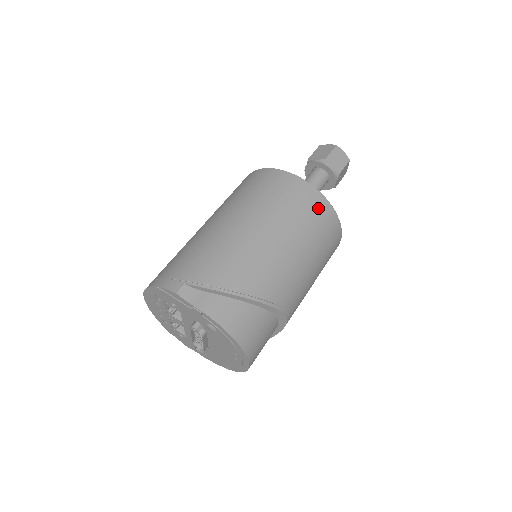
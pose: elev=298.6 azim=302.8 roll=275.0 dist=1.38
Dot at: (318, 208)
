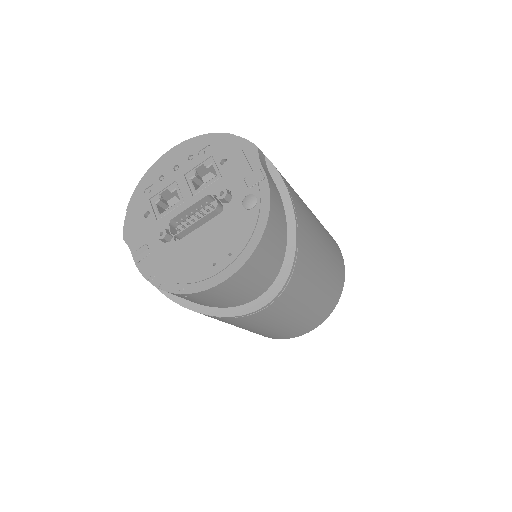
Dot at: (340, 275)
